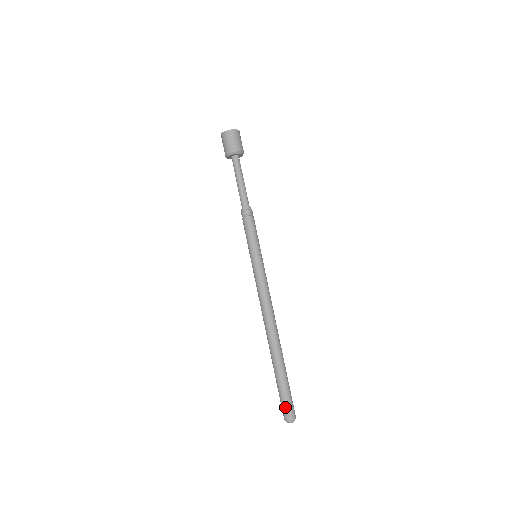
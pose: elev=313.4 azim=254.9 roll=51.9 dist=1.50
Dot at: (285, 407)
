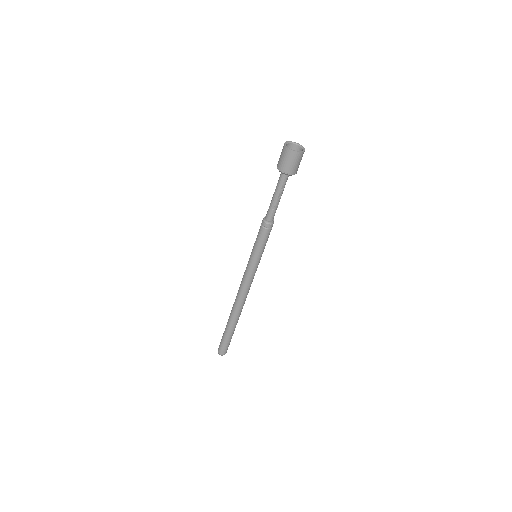
Dot at: (221, 347)
